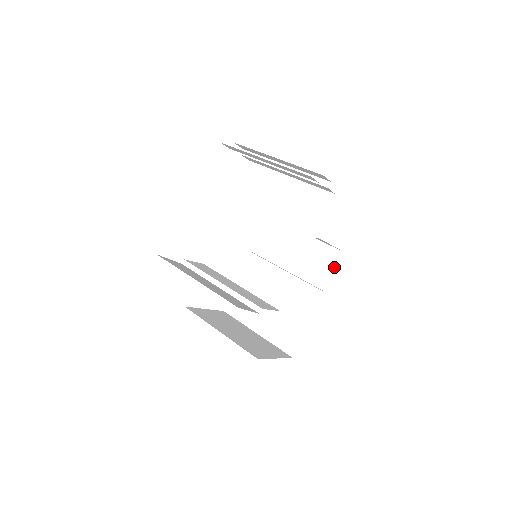
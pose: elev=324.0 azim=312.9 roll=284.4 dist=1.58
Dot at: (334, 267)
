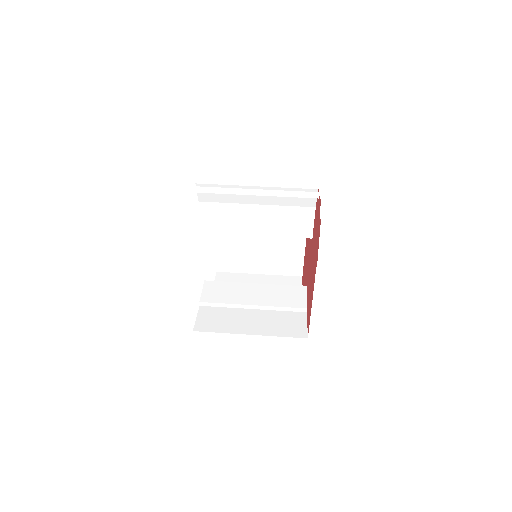
Dot at: occluded
